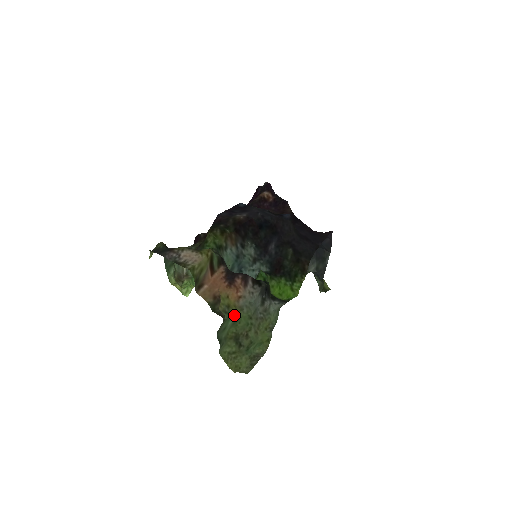
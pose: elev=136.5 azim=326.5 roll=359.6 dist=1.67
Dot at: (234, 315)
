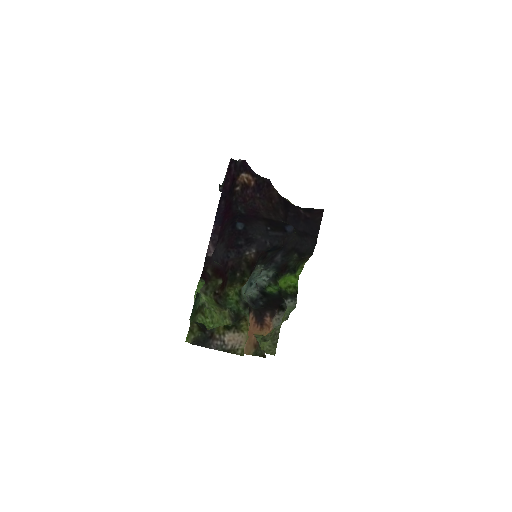
Dot at: occluded
